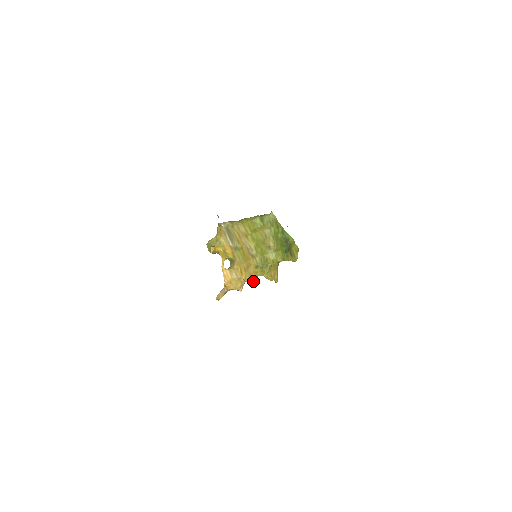
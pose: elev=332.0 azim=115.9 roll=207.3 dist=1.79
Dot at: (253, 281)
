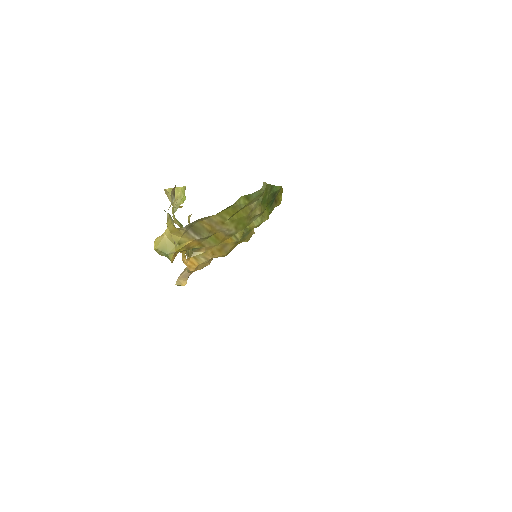
Dot at: occluded
